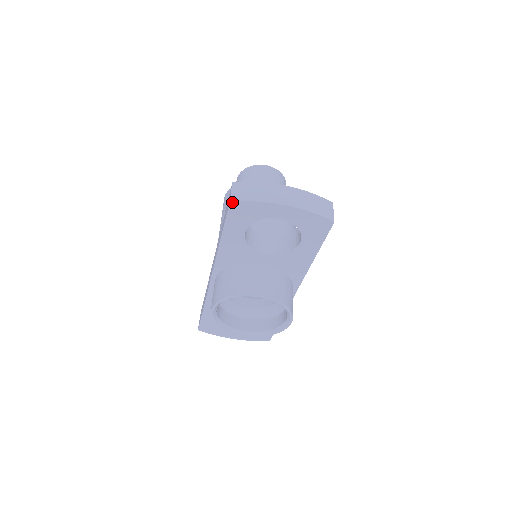
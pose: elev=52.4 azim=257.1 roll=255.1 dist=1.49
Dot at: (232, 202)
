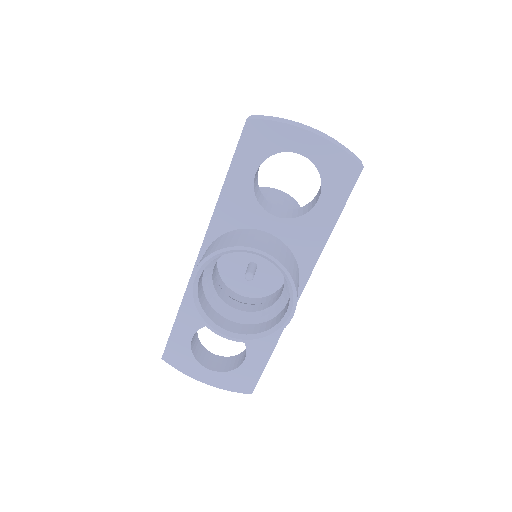
Dot at: (249, 119)
